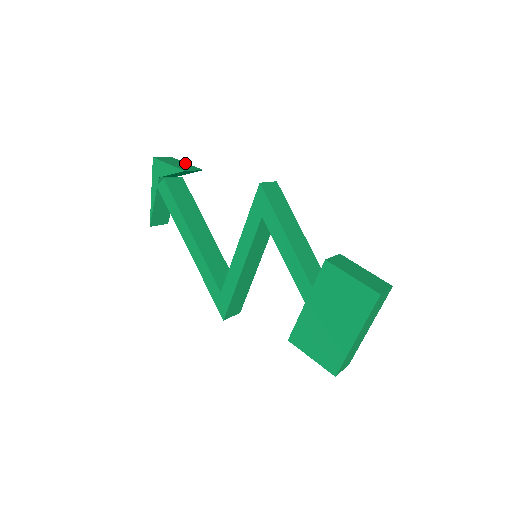
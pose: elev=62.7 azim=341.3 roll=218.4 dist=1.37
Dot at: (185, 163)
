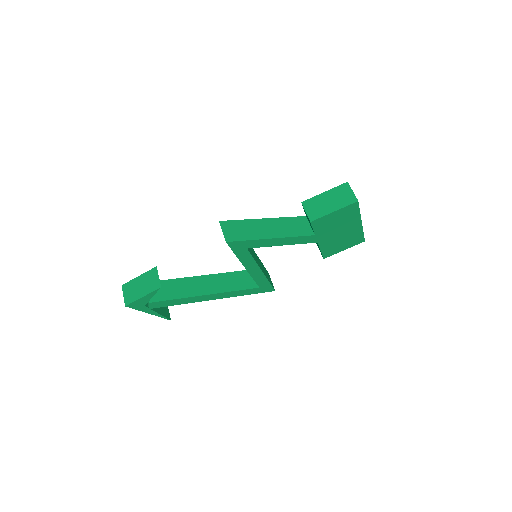
Dot at: (139, 278)
